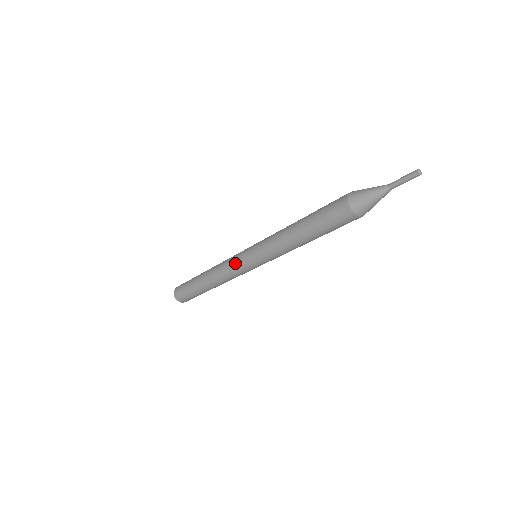
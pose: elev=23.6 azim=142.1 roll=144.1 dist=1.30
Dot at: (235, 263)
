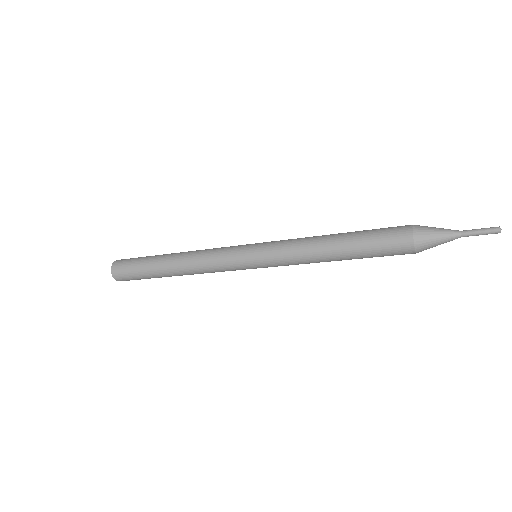
Dot at: (228, 253)
